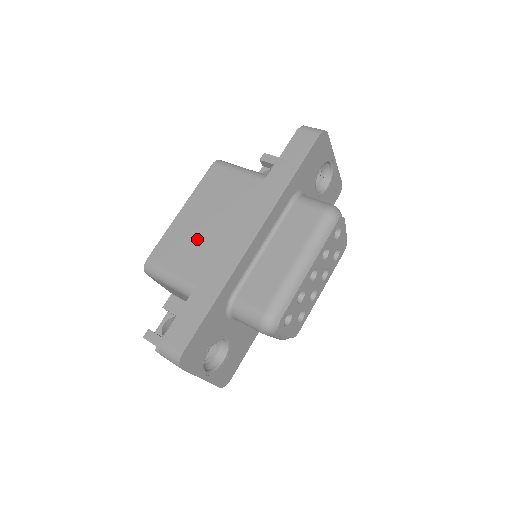
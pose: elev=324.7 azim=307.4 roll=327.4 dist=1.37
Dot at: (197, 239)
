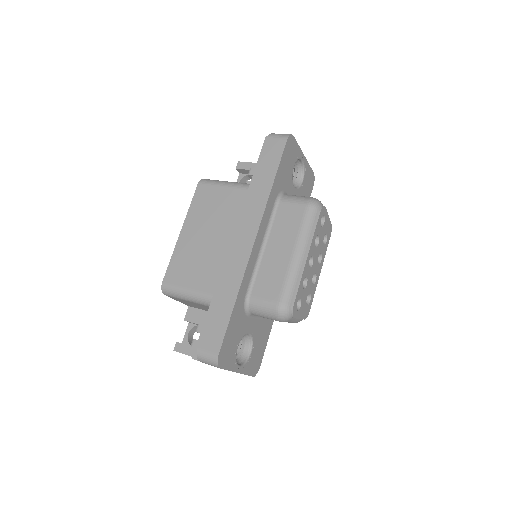
Dot at: (202, 254)
